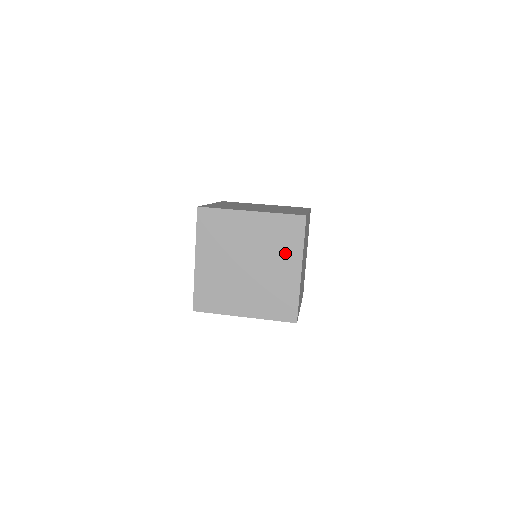
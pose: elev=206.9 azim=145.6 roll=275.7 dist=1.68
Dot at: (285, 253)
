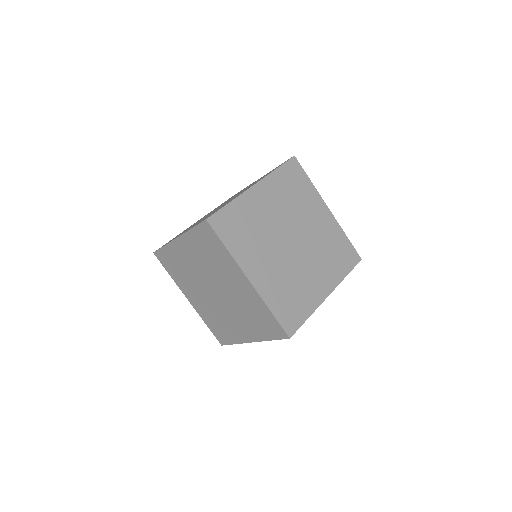
Dot at: (250, 325)
